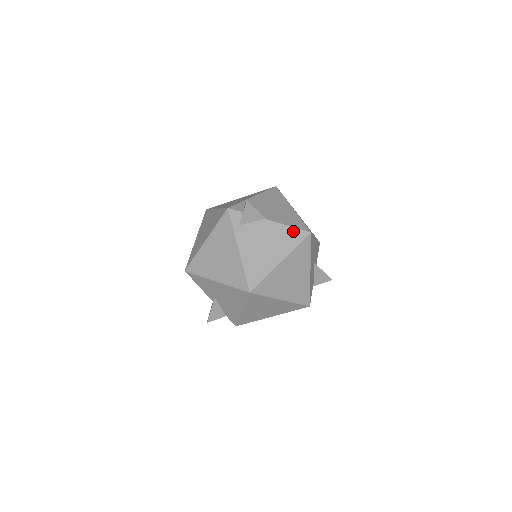
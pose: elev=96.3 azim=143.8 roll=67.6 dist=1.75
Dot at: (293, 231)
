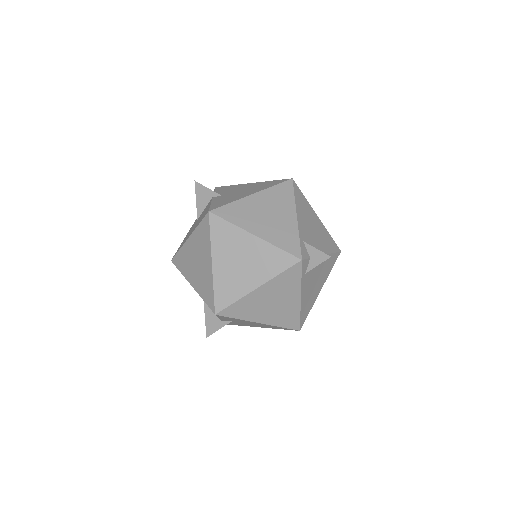
Dot at: (333, 257)
